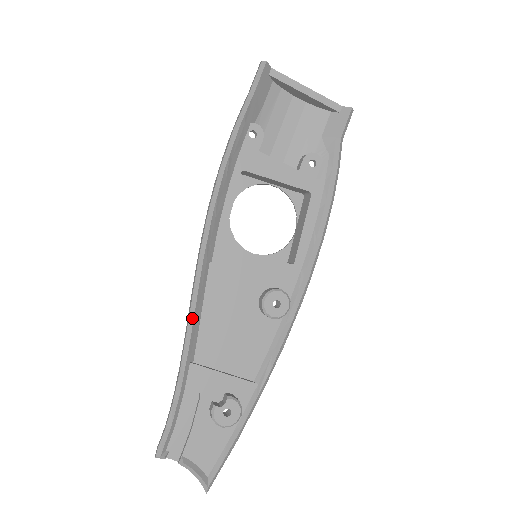
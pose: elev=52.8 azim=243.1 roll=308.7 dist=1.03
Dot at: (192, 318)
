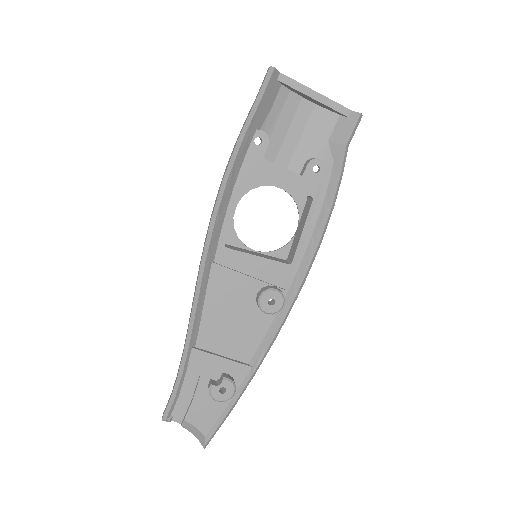
Dot at: (194, 312)
